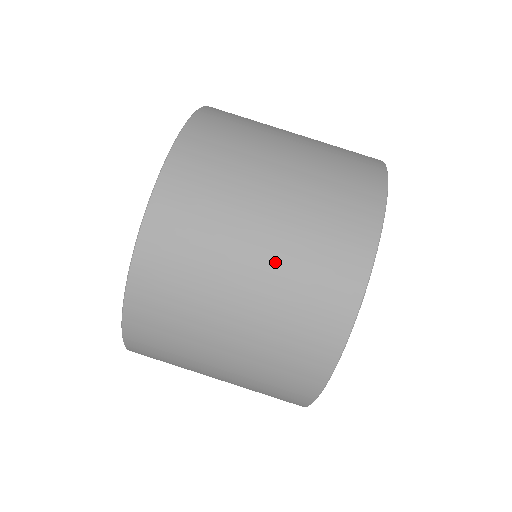
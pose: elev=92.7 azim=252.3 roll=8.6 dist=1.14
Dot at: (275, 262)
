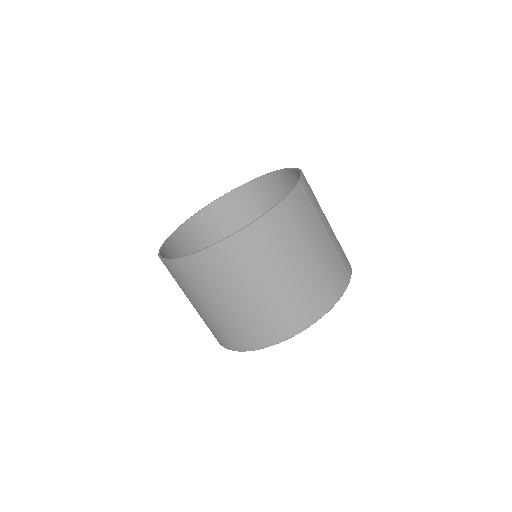
Dot at: (218, 316)
